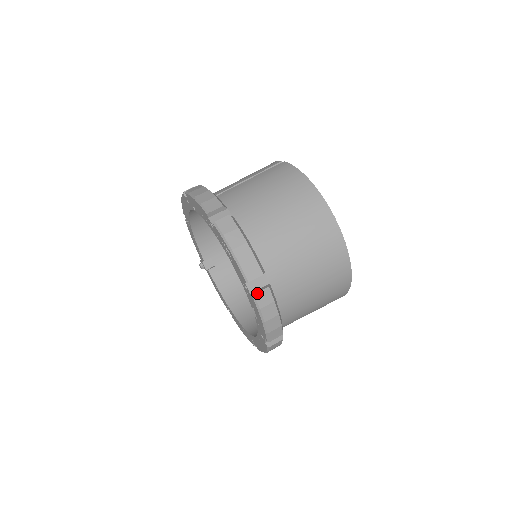
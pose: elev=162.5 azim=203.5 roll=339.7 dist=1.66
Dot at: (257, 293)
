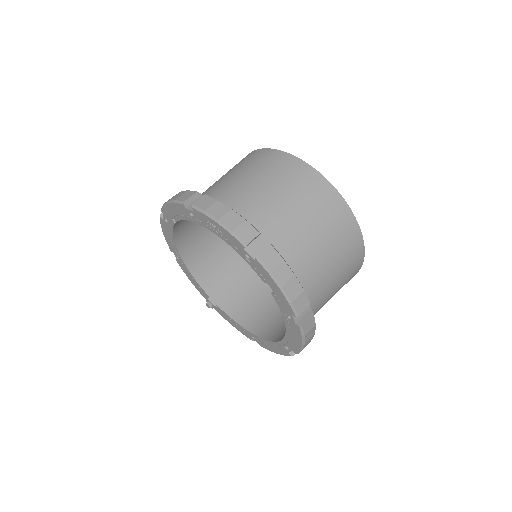
Dot at: (260, 254)
